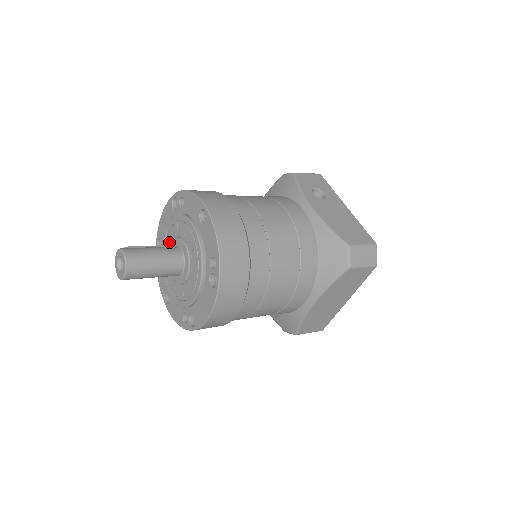
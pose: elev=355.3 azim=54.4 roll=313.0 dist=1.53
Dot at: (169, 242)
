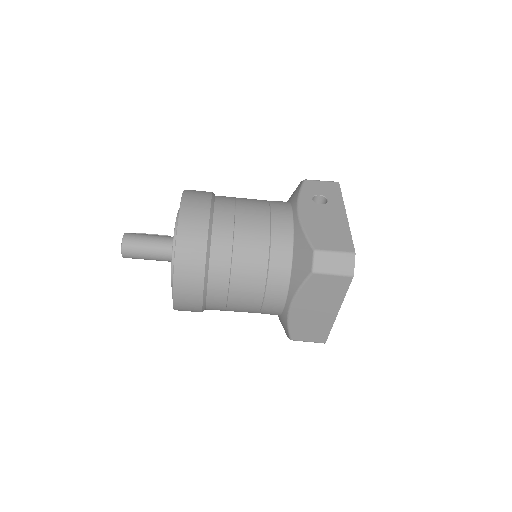
Dot at: occluded
